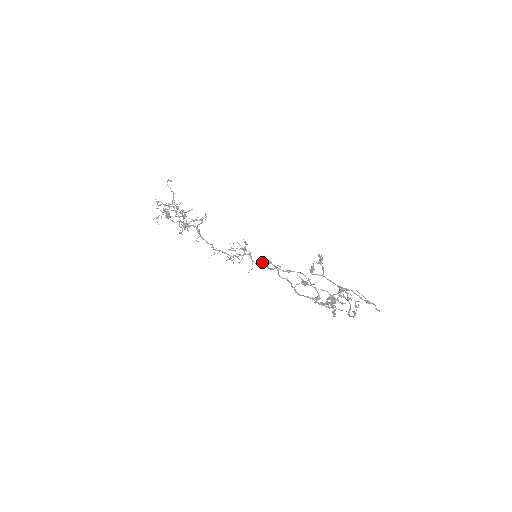
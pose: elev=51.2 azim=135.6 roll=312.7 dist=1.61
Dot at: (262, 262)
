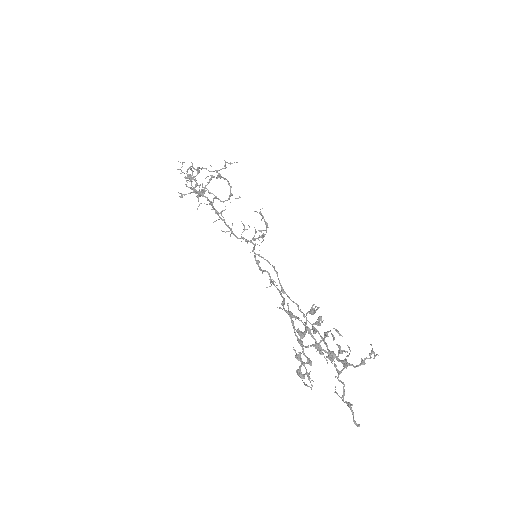
Dot at: occluded
